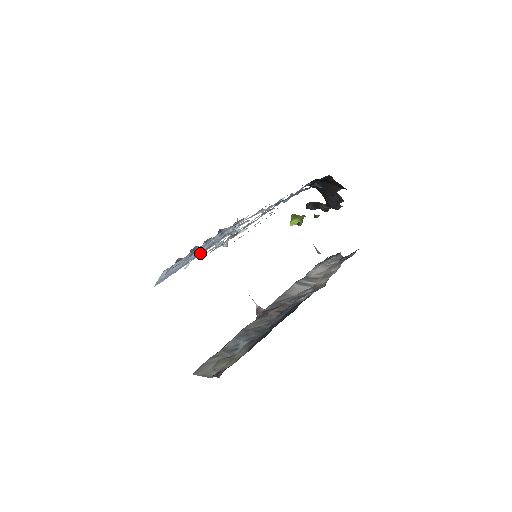
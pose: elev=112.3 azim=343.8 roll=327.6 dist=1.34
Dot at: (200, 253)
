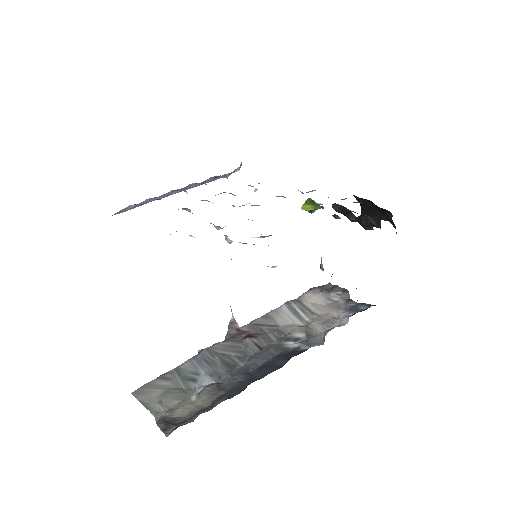
Dot at: (194, 237)
